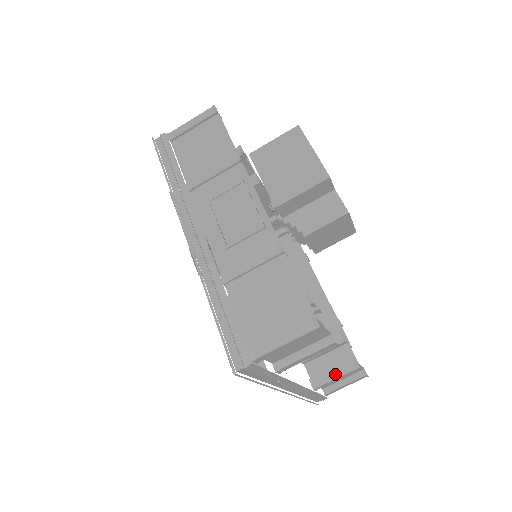
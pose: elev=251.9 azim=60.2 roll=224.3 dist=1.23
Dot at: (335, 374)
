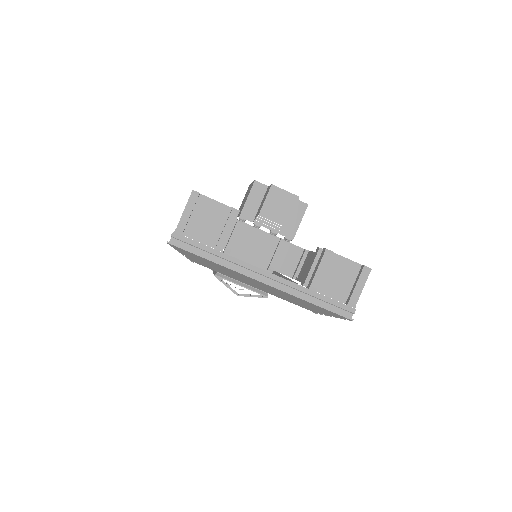
Dot at: (316, 268)
